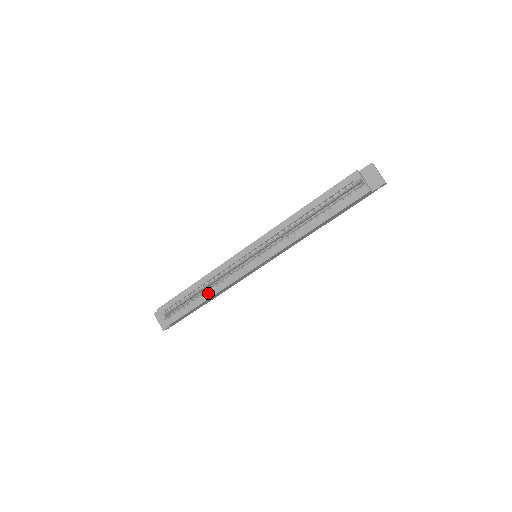
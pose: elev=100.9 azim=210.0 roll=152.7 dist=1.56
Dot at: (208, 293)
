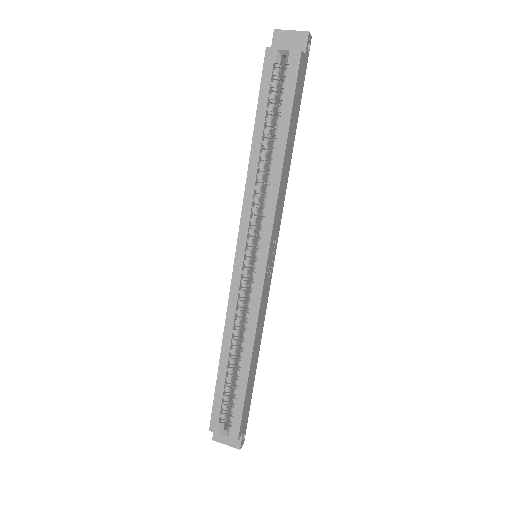
Dot at: (245, 350)
